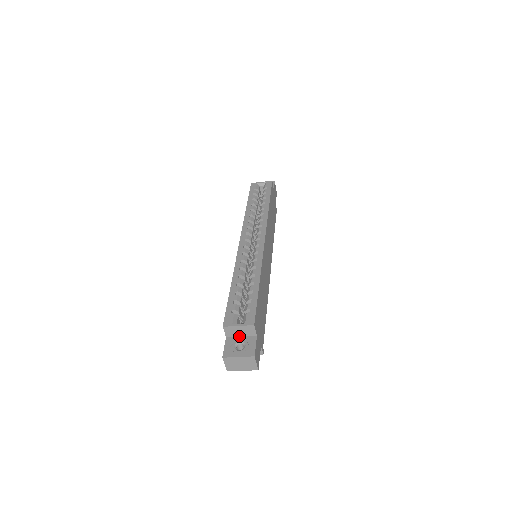
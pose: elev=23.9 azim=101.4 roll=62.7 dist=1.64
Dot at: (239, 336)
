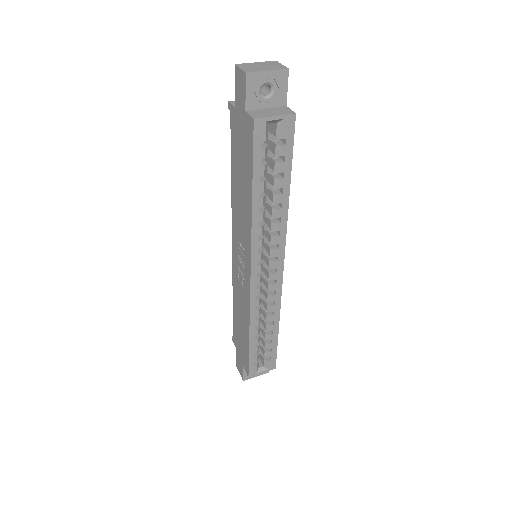
Dot at: occluded
